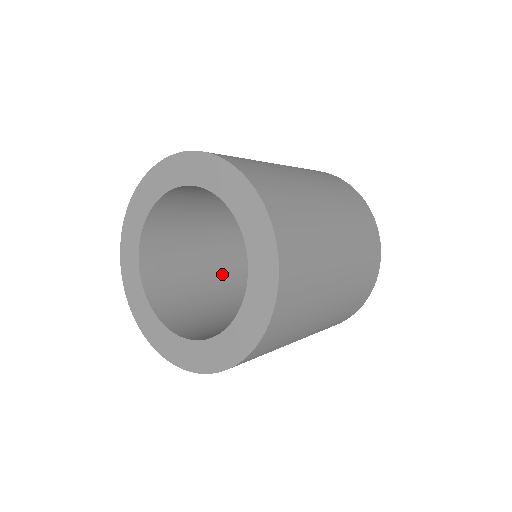
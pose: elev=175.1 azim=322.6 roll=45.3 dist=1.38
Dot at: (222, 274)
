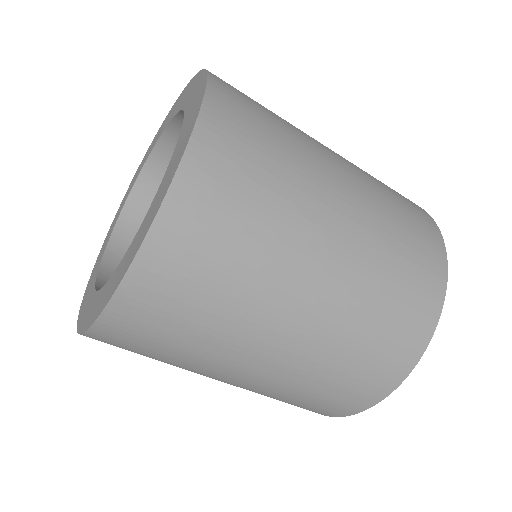
Dot at: occluded
